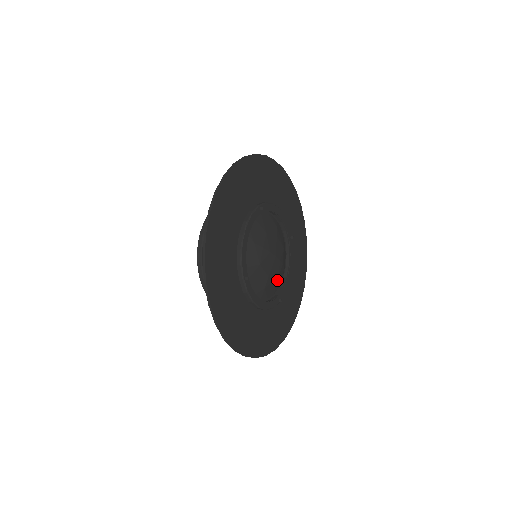
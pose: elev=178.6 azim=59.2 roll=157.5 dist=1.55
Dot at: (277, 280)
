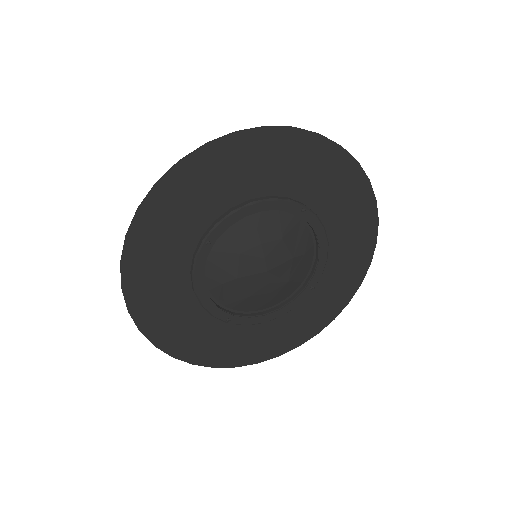
Dot at: (247, 298)
